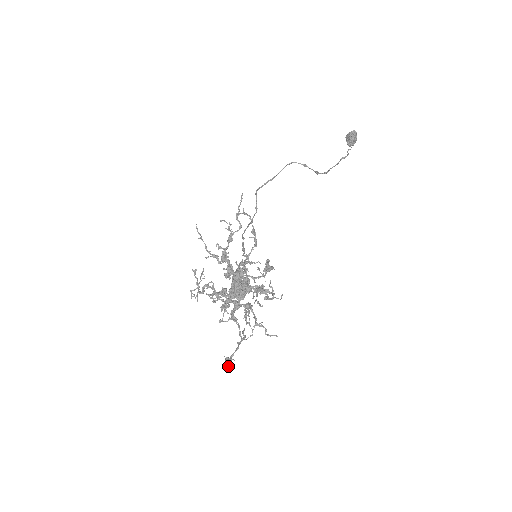
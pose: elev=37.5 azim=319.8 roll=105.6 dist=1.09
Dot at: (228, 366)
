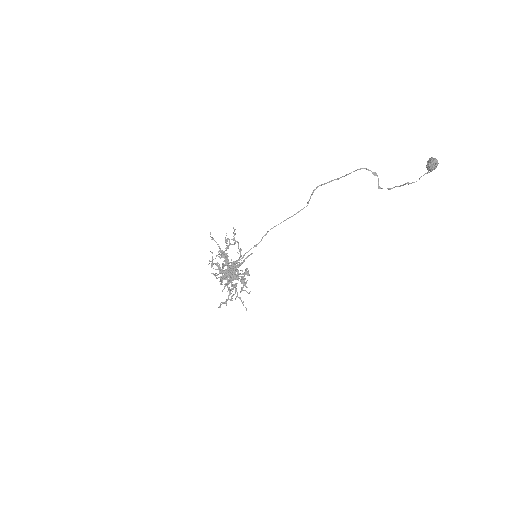
Dot at: occluded
